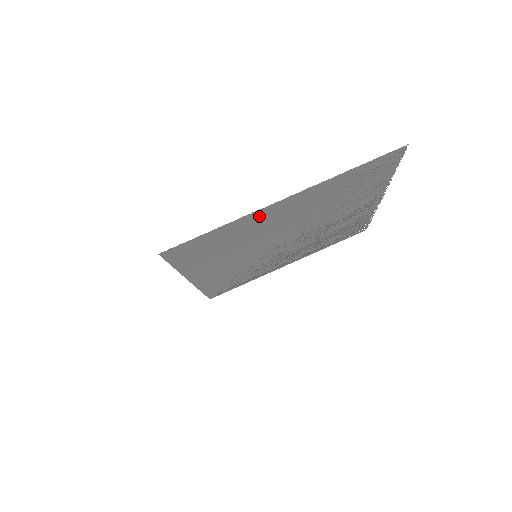
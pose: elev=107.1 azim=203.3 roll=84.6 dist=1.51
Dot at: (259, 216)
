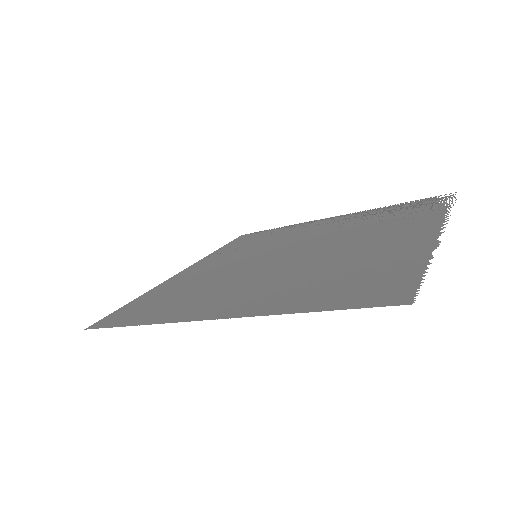
Dot at: (191, 312)
